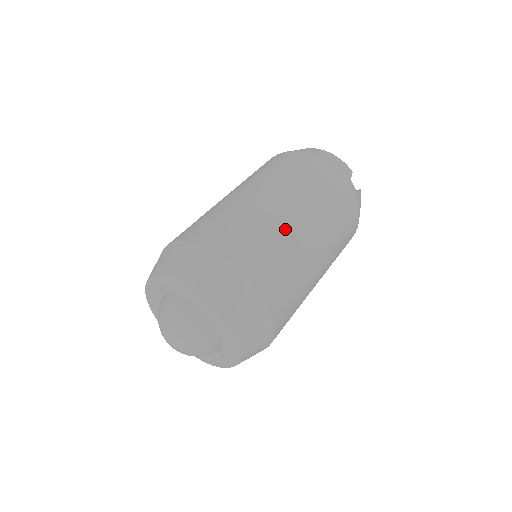
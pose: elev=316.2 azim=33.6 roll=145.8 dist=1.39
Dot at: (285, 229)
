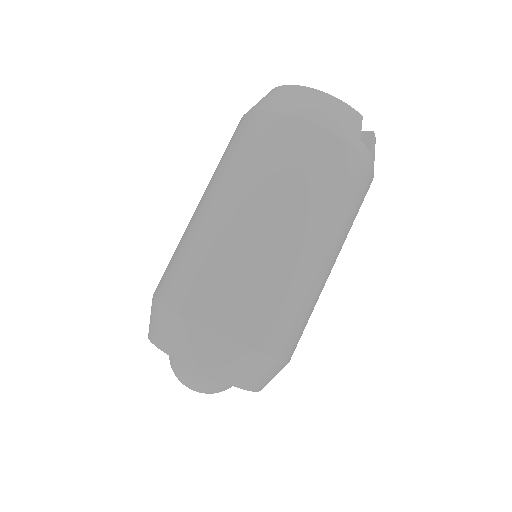
Dot at: (285, 268)
